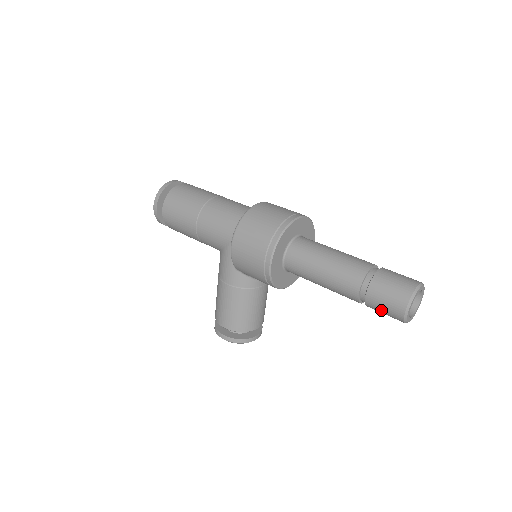
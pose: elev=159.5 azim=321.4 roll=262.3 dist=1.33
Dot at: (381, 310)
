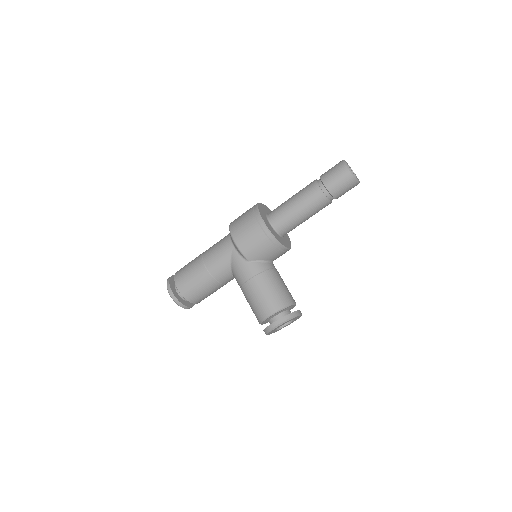
Dot at: (339, 185)
